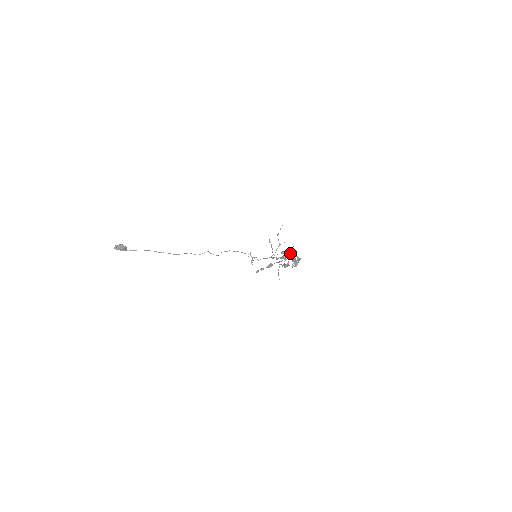
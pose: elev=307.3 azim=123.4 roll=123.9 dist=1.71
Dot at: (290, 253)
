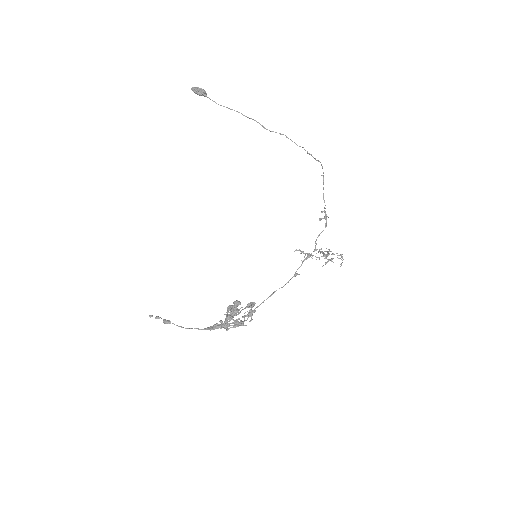
Dot at: (234, 315)
